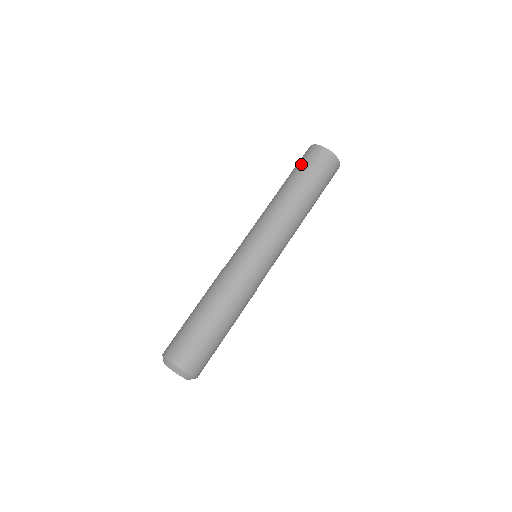
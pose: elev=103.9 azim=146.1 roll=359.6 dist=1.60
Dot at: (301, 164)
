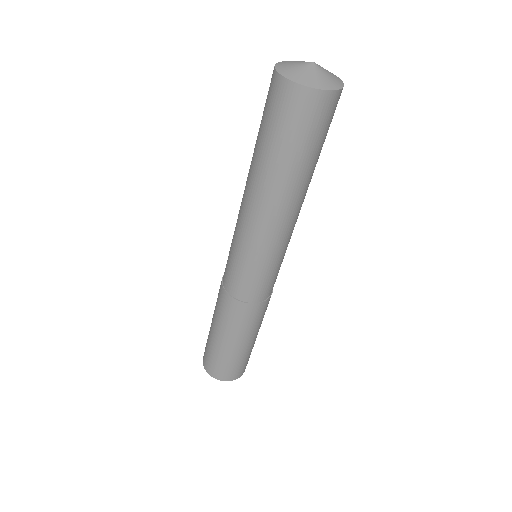
Dot at: (266, 123)
